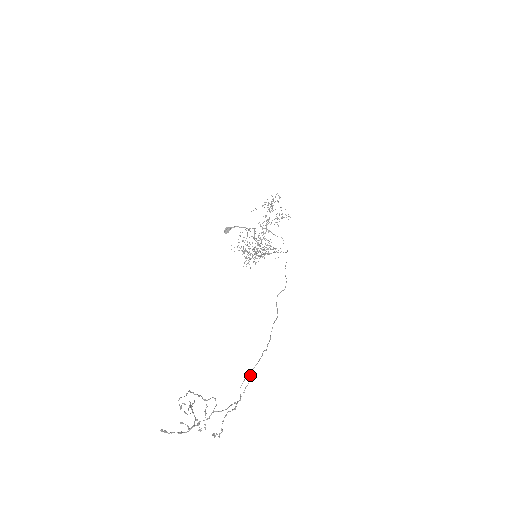
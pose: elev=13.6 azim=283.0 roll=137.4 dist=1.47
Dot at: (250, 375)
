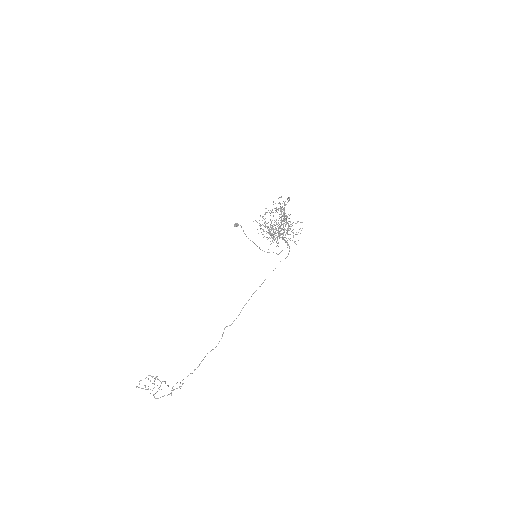
Dot at: (180, 383)
